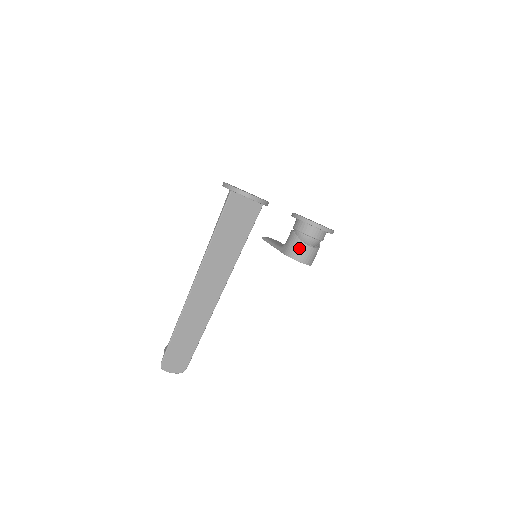
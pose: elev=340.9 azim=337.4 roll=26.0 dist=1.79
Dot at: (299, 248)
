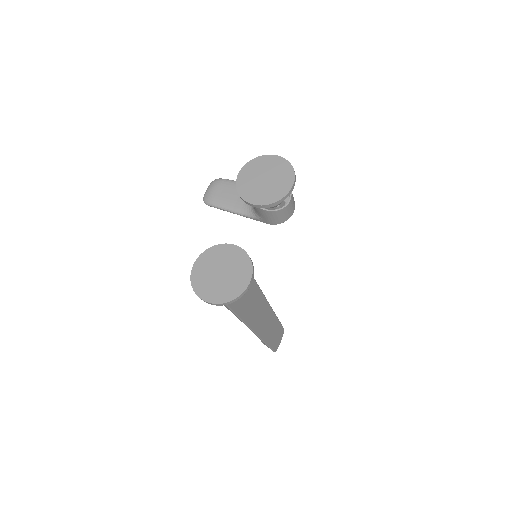
Dot at: (282, 214)
